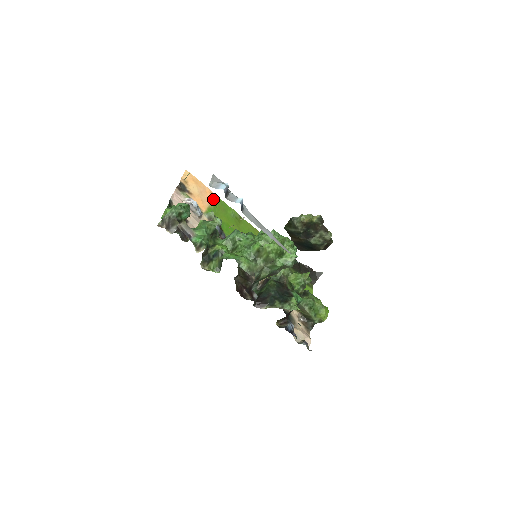
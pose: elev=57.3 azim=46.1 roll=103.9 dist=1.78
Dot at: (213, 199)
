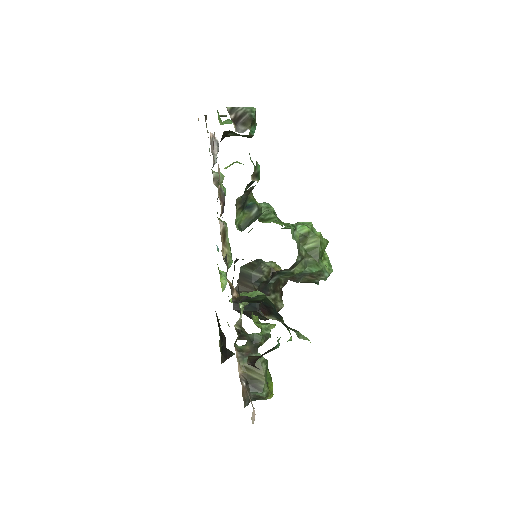
Dot at: occluded
